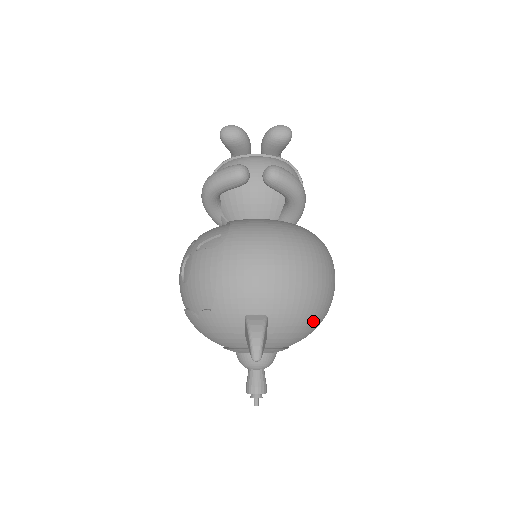
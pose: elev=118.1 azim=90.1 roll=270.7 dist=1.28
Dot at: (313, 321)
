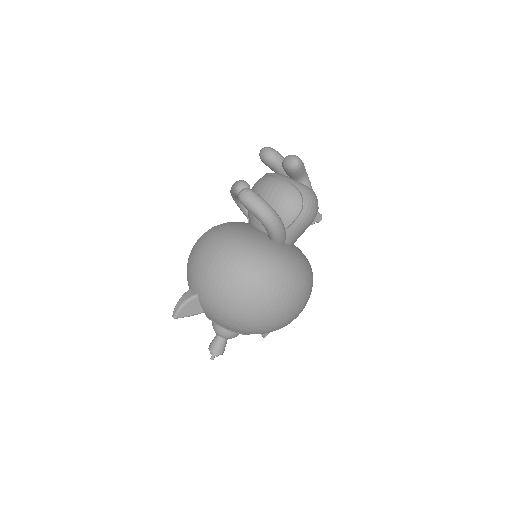
Dot at: (235, 319)
